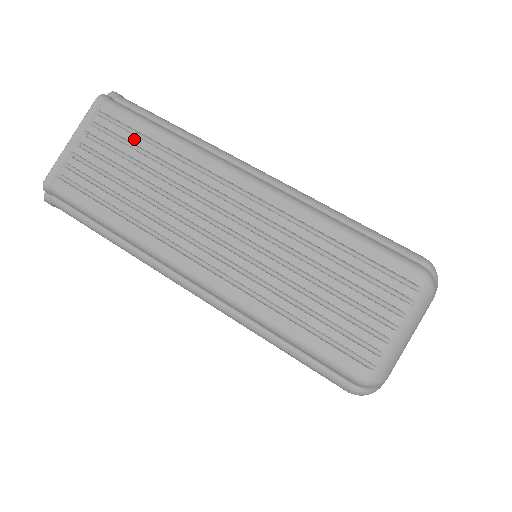
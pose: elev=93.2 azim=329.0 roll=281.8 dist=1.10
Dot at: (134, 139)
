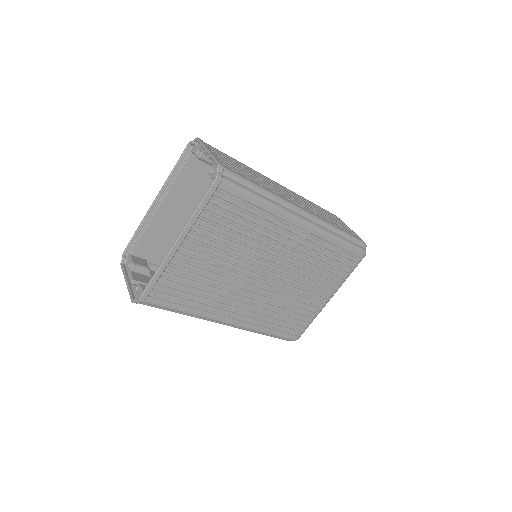
Dot at: (231, 159)
